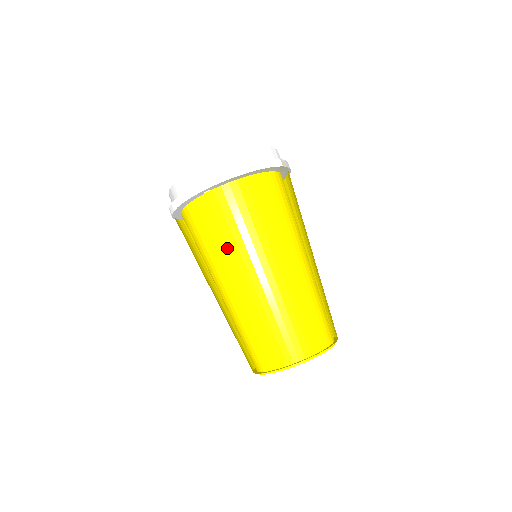
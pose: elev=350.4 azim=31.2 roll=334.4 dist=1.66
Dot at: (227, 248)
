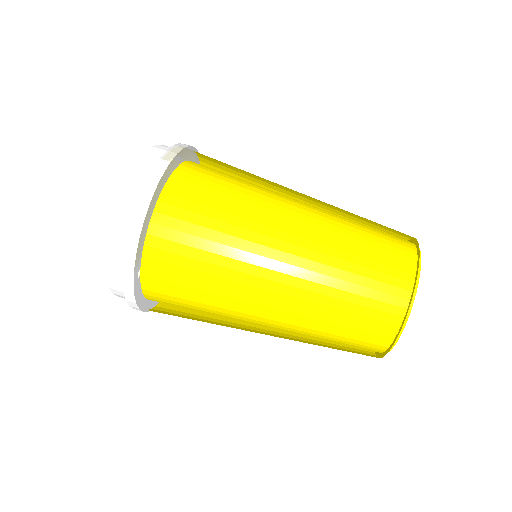
Dot at: (217, 297)
